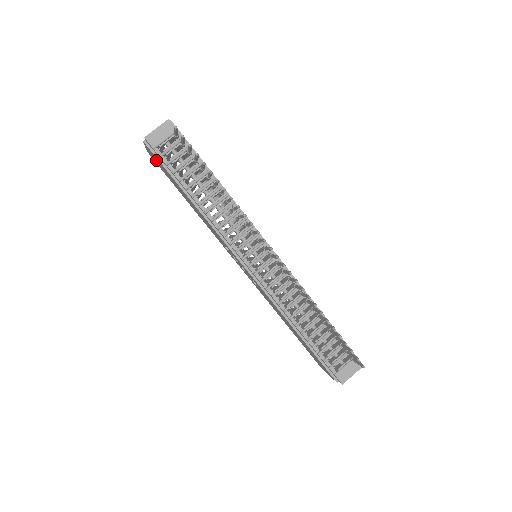
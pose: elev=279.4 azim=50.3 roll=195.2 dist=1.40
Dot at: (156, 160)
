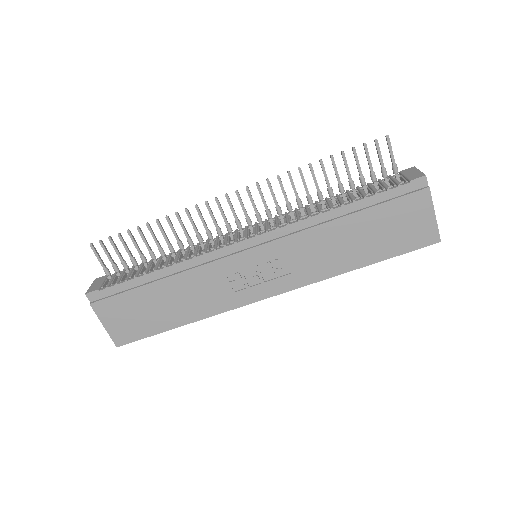
Dot at: (118, 318)
